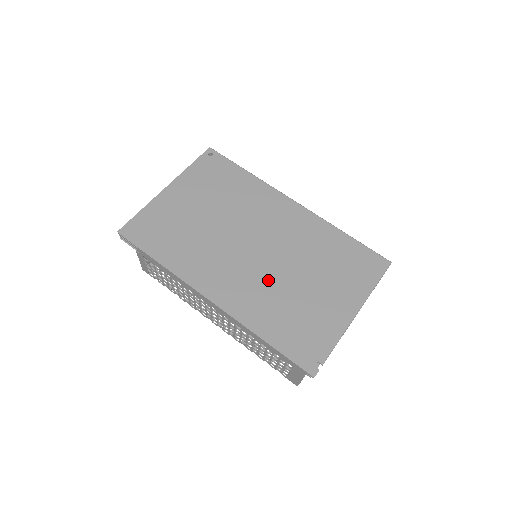
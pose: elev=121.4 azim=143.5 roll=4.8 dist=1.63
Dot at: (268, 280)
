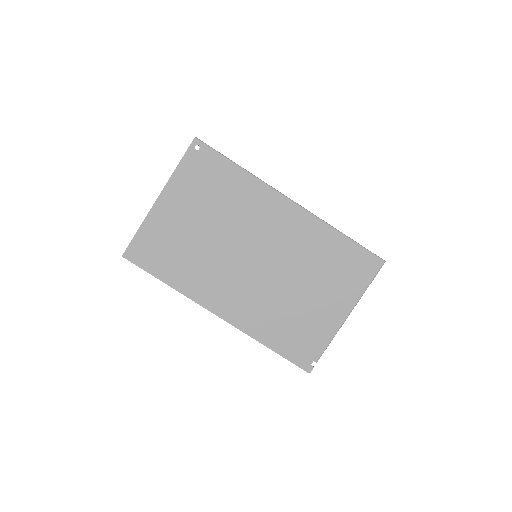
Dot at: (268, 292)
